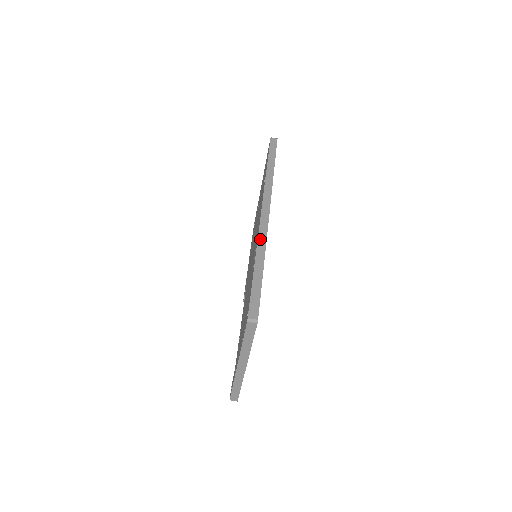
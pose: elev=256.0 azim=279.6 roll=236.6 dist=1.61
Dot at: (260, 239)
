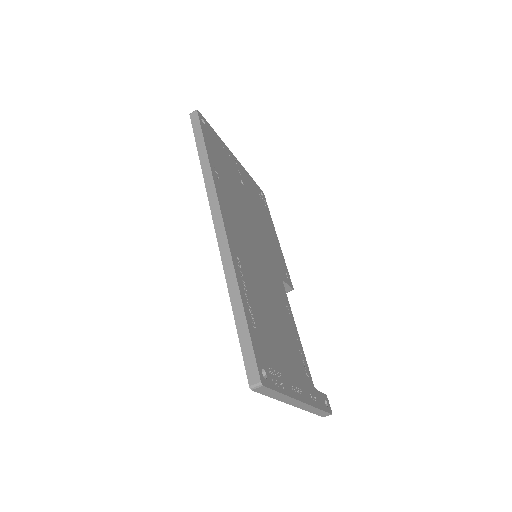
Dot at: (225, 265)
